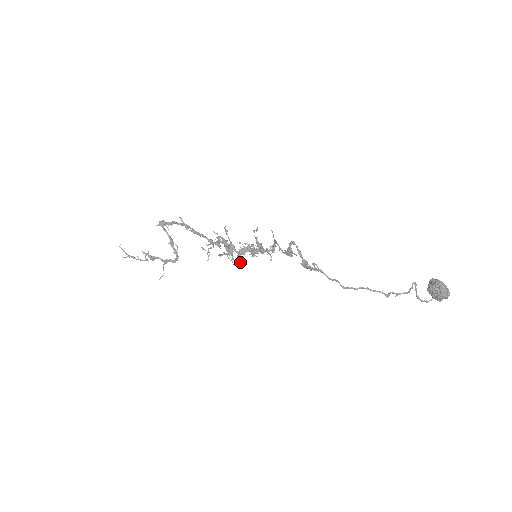
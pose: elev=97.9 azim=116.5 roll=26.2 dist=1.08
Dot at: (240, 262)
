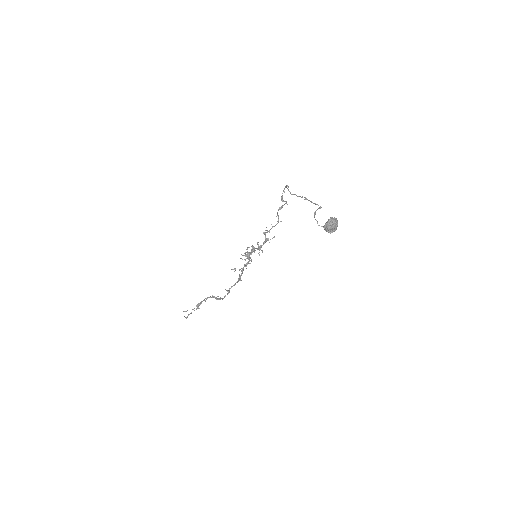
Dot at: occluded
